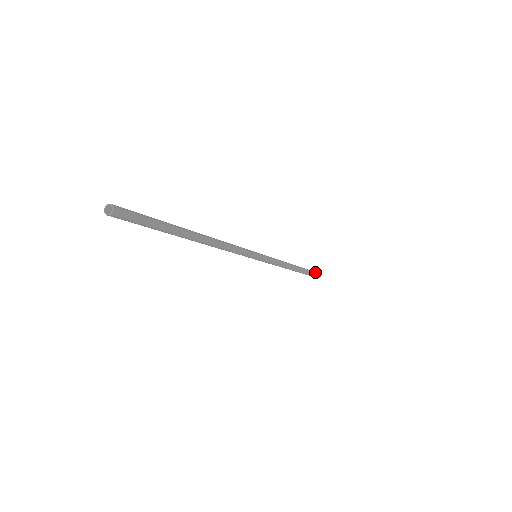
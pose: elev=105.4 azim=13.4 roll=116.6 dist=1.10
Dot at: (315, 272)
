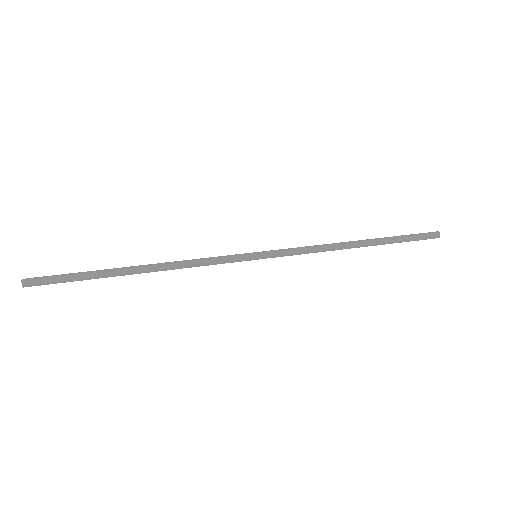
Dot at: (422, 236)
